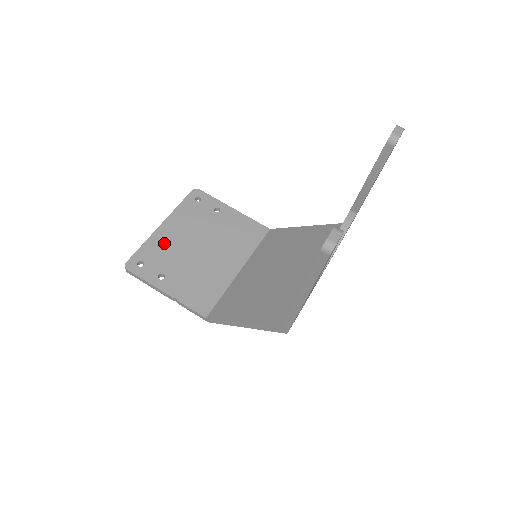
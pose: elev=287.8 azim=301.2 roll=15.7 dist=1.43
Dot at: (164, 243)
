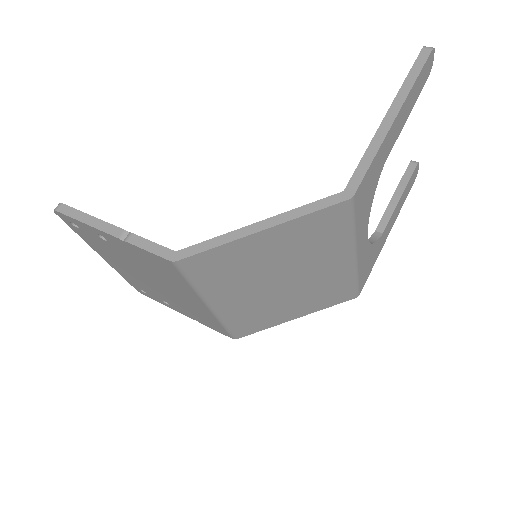
Dot at: occluded
